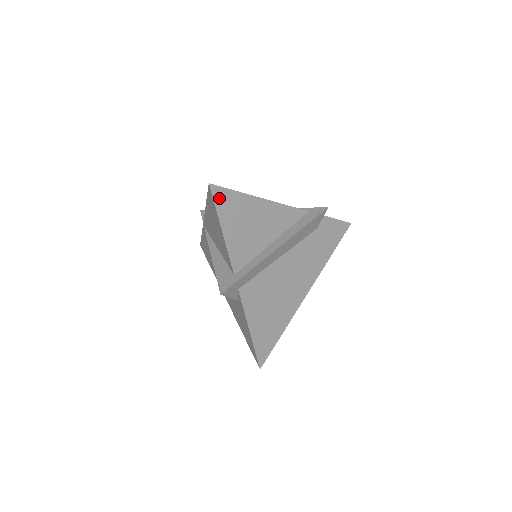
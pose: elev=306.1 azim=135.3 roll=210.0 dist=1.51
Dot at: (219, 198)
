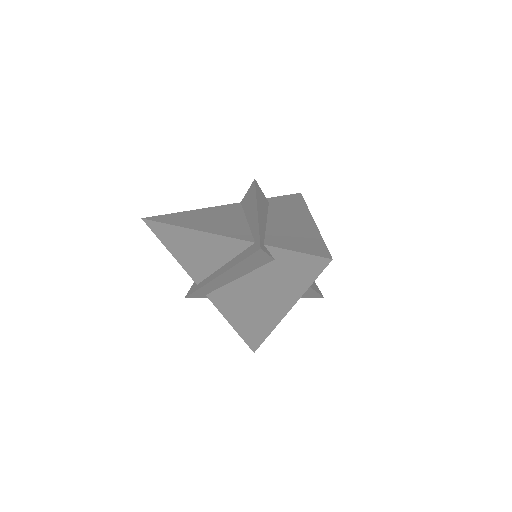
Dot at: (155, 229)
